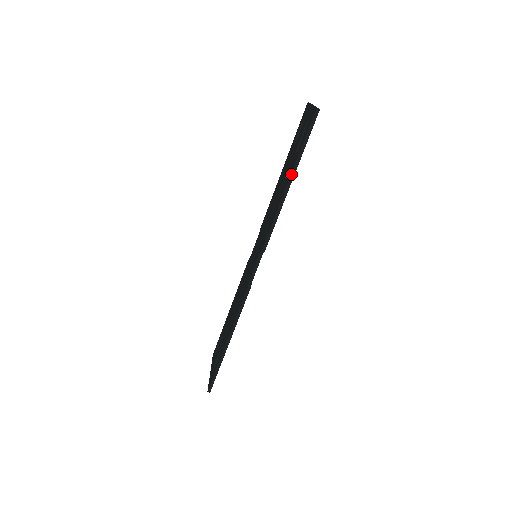
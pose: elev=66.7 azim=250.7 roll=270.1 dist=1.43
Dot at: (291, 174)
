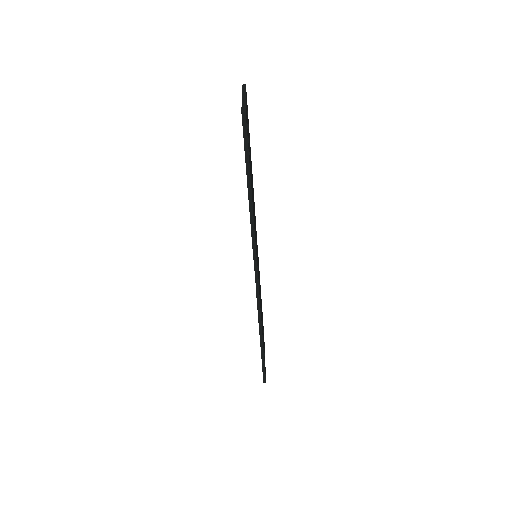
Dot at: (247, 184)
